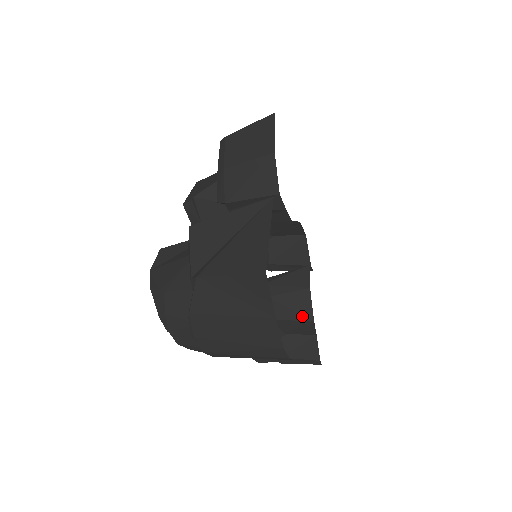
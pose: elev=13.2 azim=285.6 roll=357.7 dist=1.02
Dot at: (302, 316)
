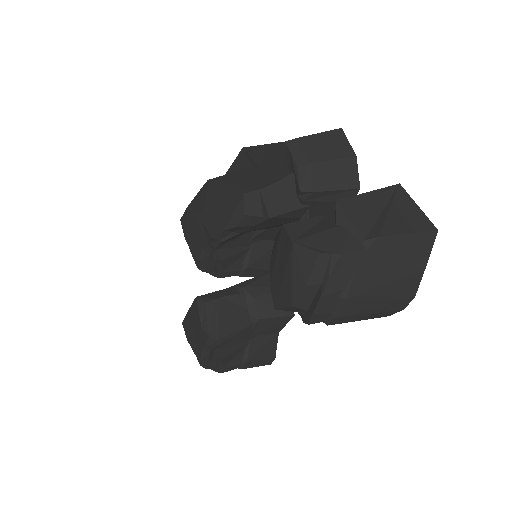
Dot at: (284, 312)
